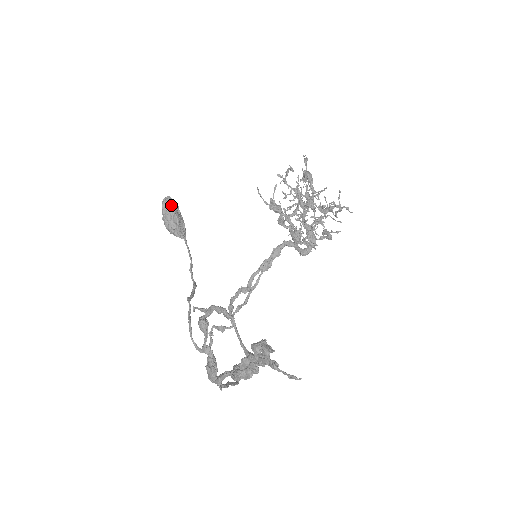
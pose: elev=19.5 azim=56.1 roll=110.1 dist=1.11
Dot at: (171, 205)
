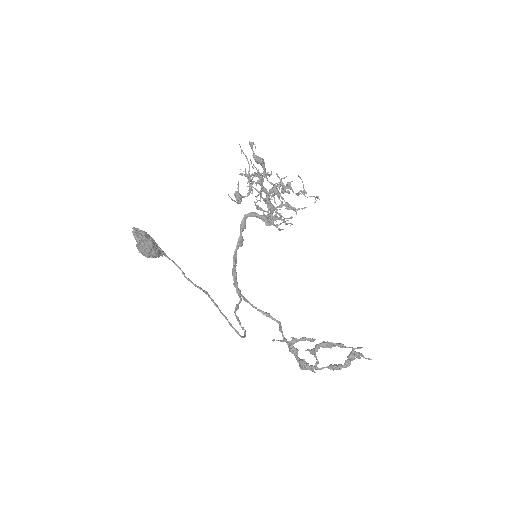
Dot at: (147, 240)
